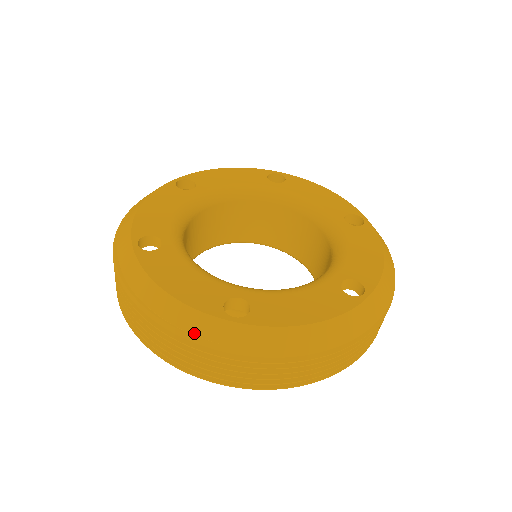
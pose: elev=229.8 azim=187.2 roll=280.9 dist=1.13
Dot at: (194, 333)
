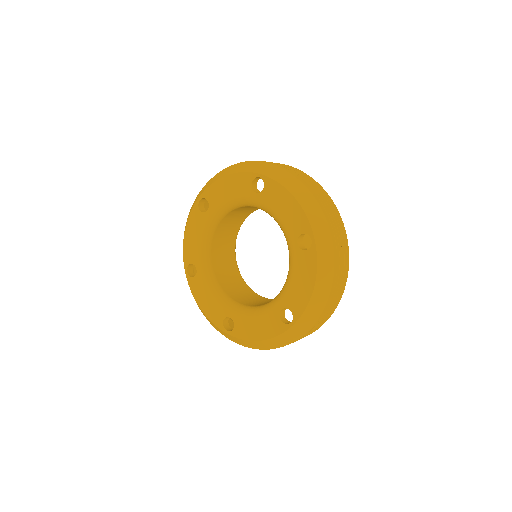
Dot at: (290, 340)
